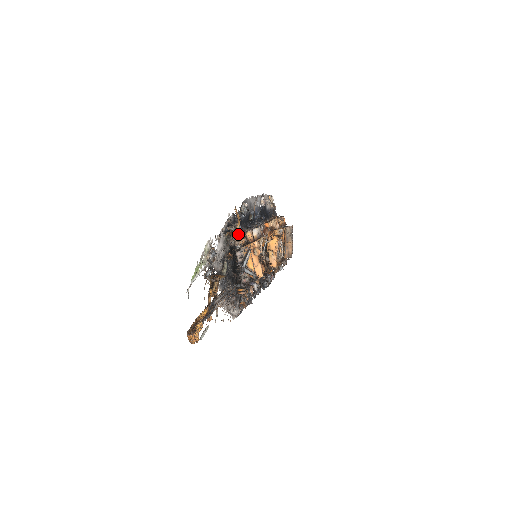
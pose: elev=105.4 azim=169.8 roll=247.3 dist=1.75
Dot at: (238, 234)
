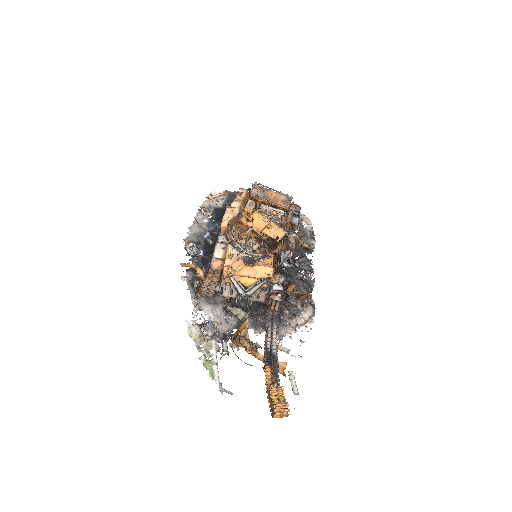
Dot at: occluded
